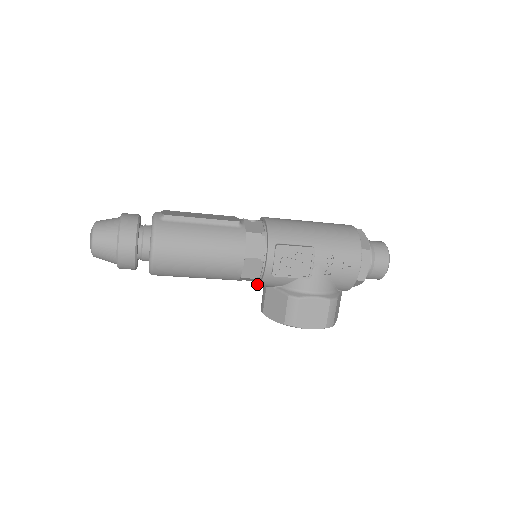
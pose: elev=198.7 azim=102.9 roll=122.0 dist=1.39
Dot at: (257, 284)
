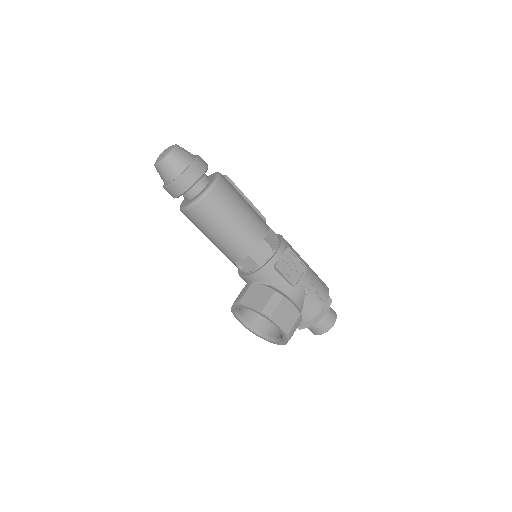
Dot at: (250, 274)
